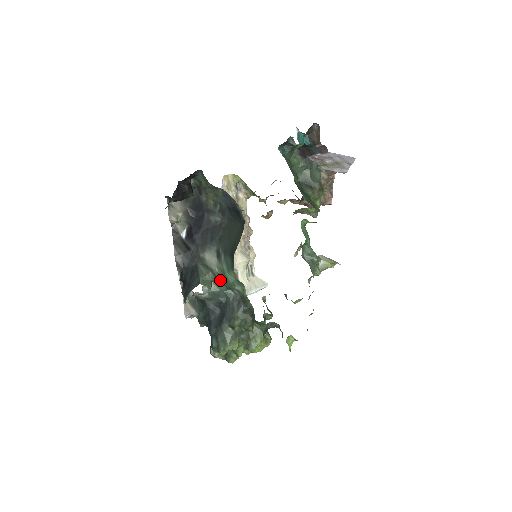
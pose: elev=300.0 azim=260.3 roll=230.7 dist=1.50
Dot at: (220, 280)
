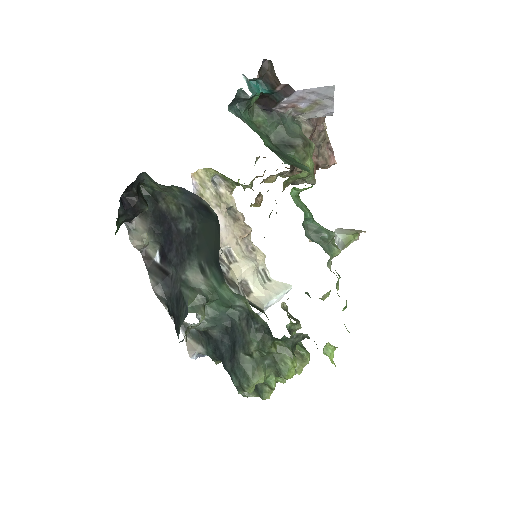
Dot at: (215, 300)
